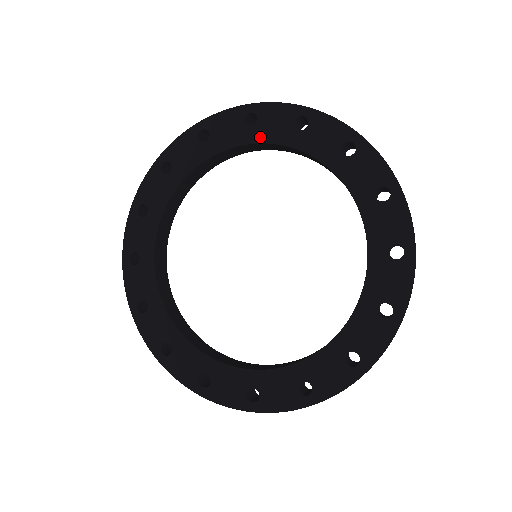
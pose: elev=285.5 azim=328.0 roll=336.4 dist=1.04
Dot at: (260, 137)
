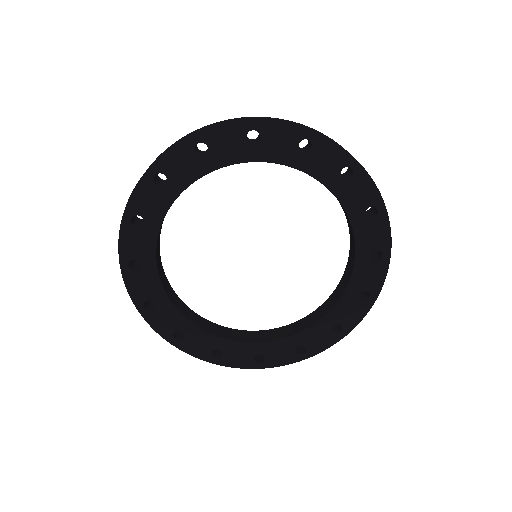
Dot at: (181, 185)
